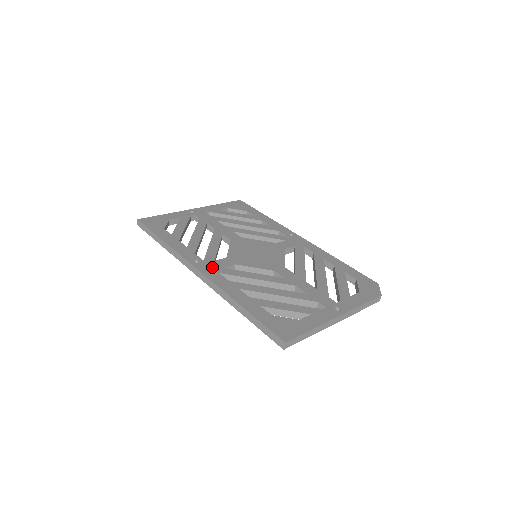
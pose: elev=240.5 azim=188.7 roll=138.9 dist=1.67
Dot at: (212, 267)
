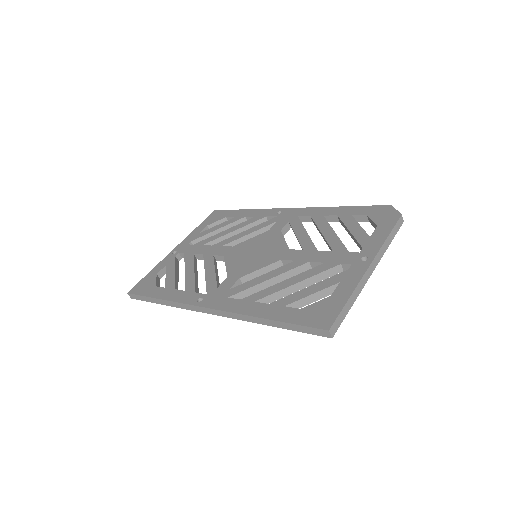
Dot at: (218, 296)
